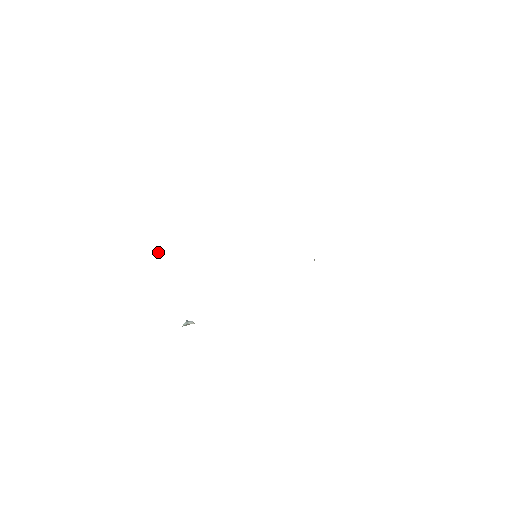
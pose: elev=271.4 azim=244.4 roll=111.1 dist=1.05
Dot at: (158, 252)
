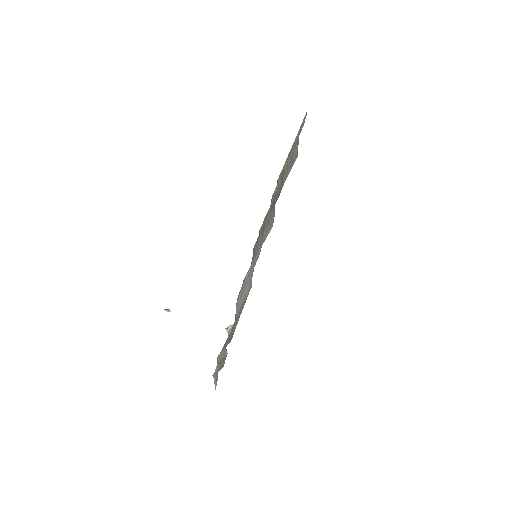
Dot at: (165, 310)
